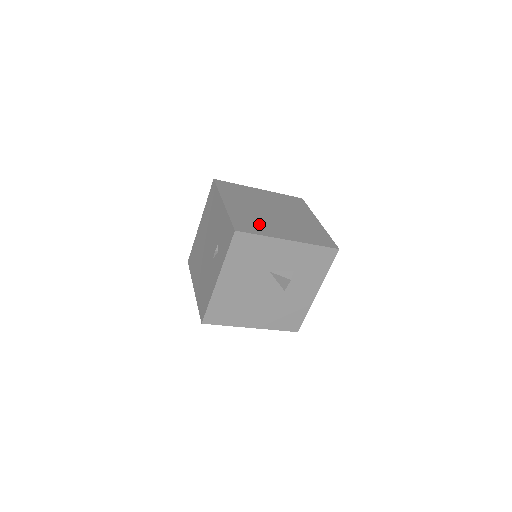
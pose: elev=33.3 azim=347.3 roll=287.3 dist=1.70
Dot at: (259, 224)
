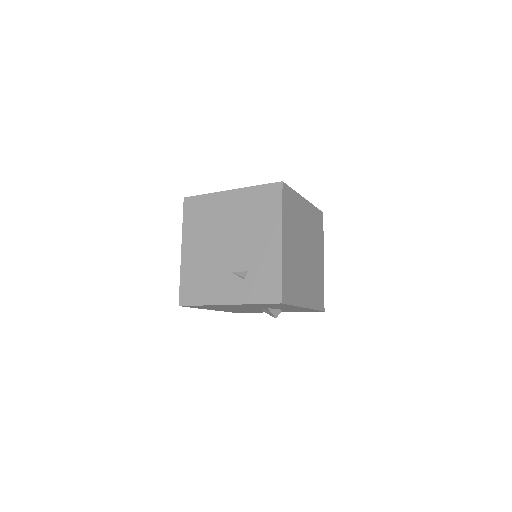
Dot at: (295, 283)
